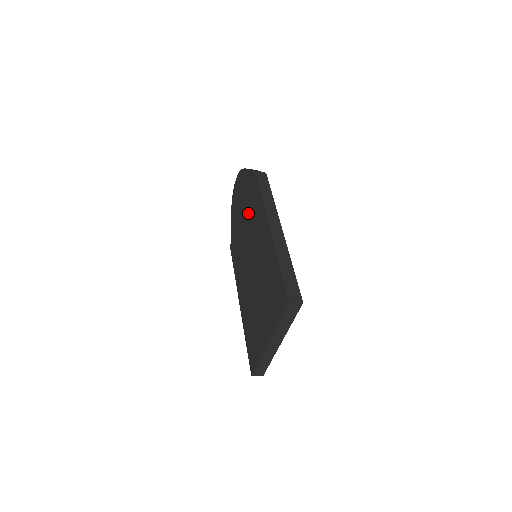
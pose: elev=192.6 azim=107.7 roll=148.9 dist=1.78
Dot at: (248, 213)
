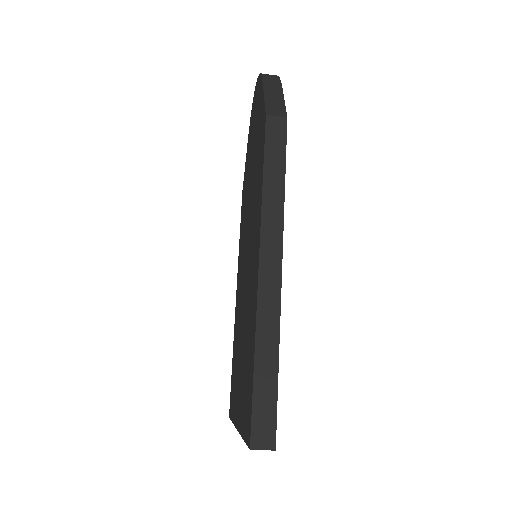
Dot at: (253, 178)
